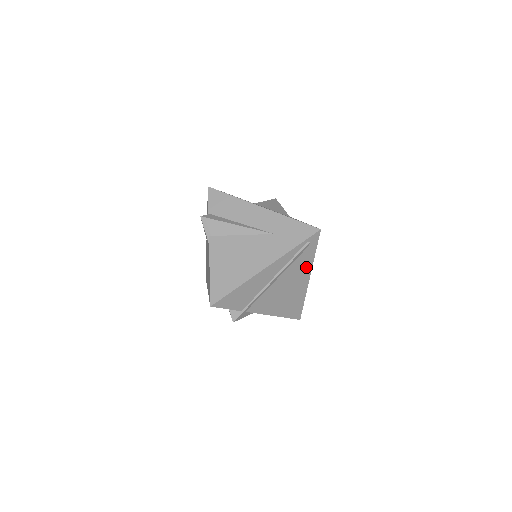
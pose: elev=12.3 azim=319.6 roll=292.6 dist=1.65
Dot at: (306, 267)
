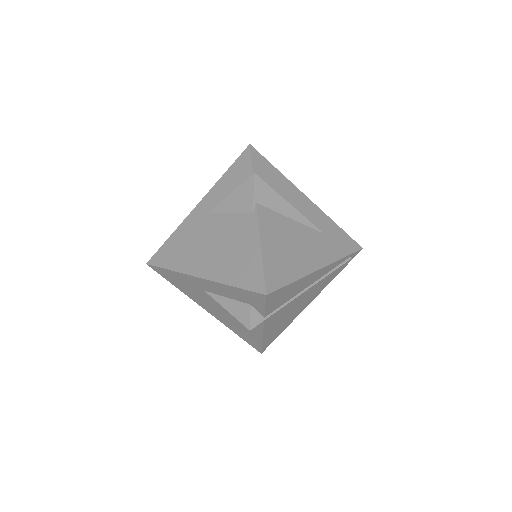
Dot at: (323, 286)
